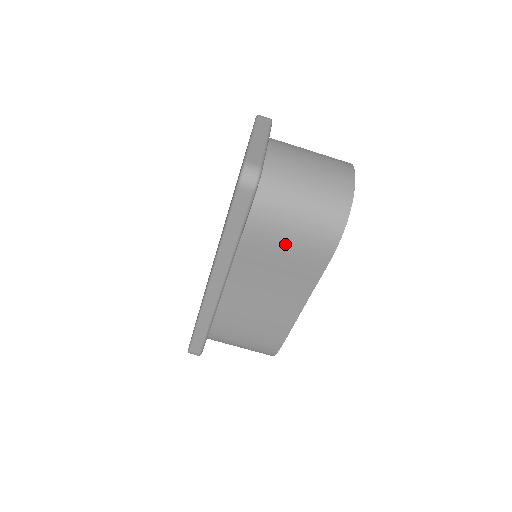
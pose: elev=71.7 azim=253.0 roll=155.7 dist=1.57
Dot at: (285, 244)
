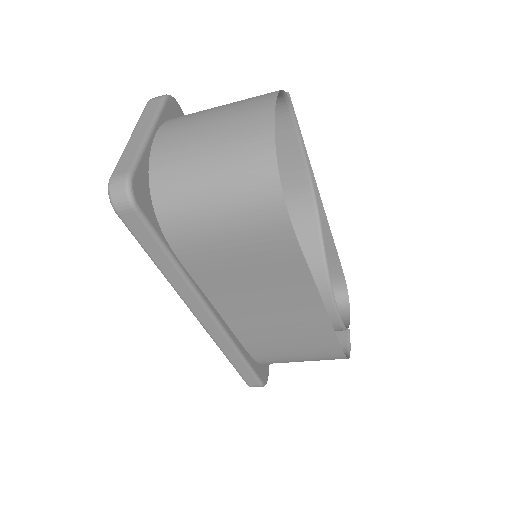
Dot at: (229, 245)
